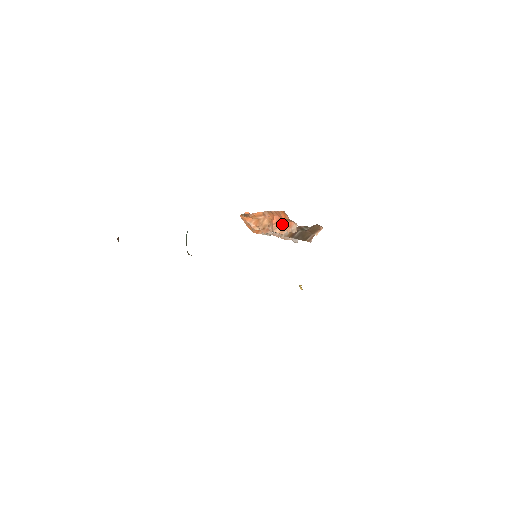
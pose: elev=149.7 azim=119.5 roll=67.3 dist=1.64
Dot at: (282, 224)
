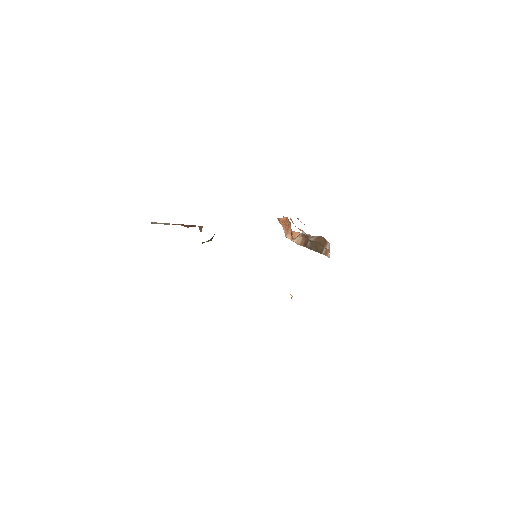
Dot at: (290, 230)
